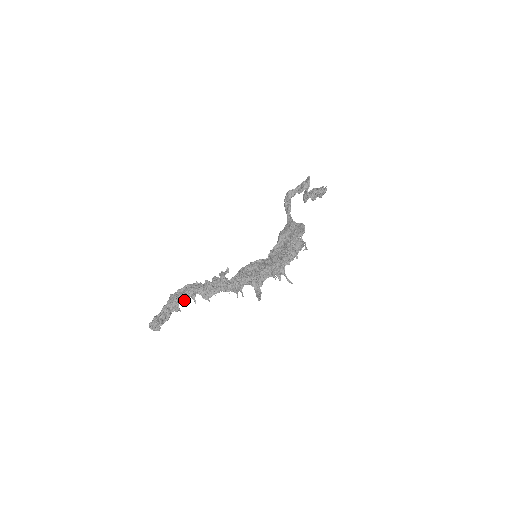
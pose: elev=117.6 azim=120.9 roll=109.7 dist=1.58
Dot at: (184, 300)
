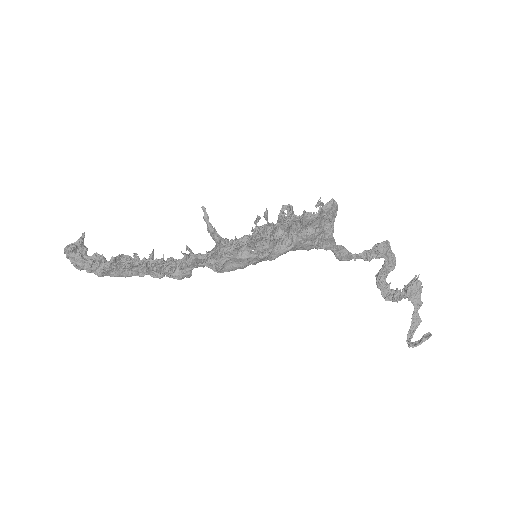
Dot at: (130, 263)
